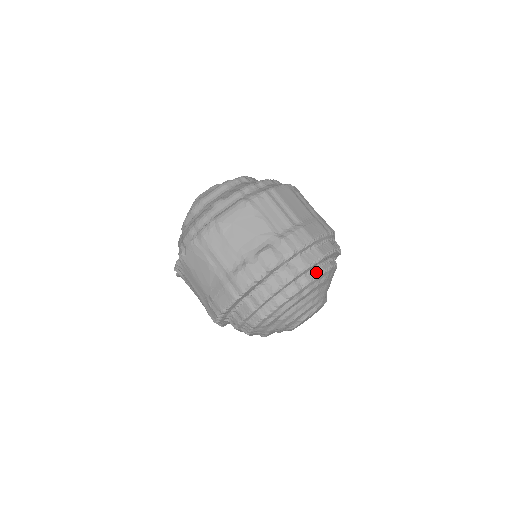
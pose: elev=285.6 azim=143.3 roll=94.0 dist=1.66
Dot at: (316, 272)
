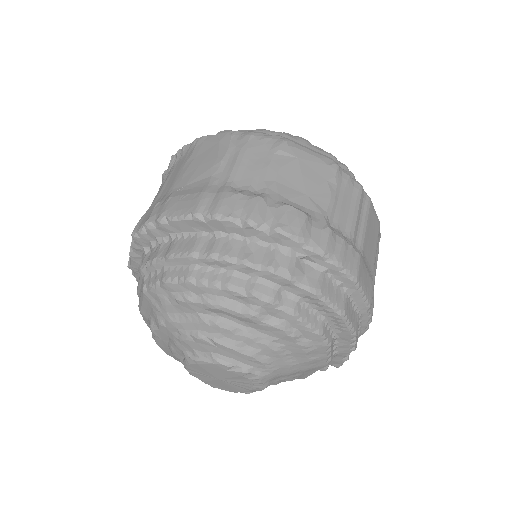
Dot at: (312, 318)
